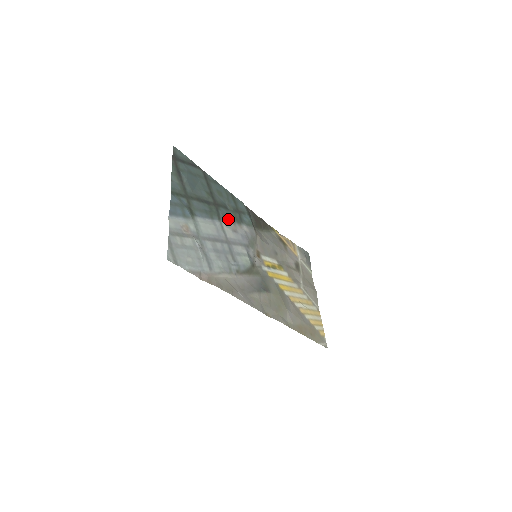
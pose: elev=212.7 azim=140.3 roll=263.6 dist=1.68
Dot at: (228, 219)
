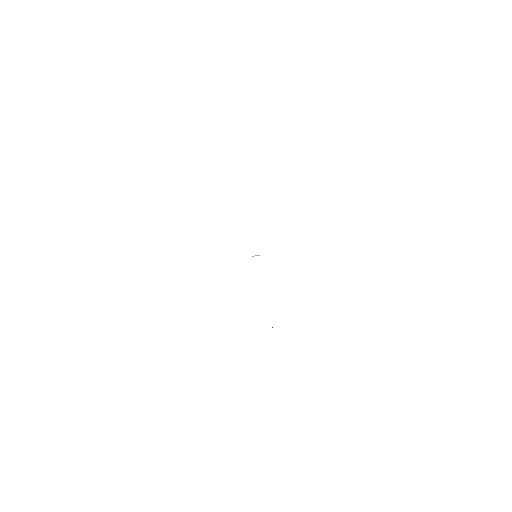
Dot at: occluded
